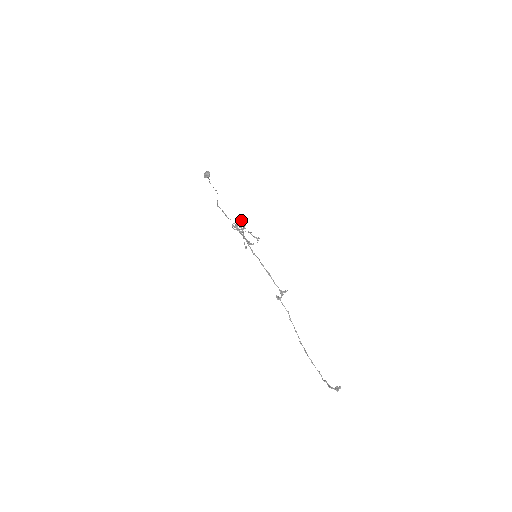
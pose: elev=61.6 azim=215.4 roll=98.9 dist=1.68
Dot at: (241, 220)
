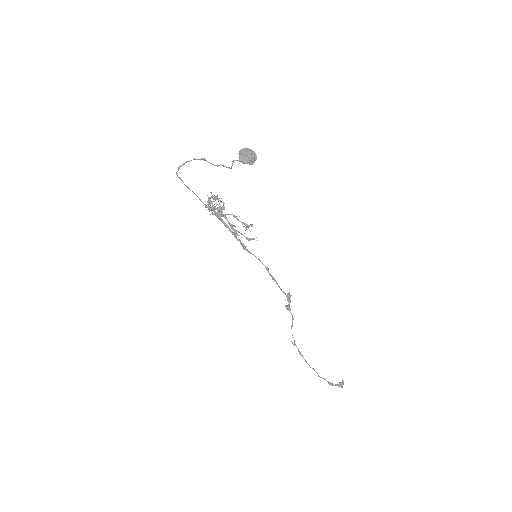
Dot at: occluded
